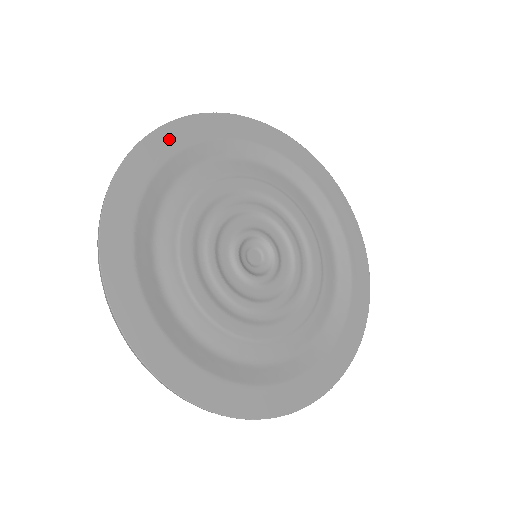
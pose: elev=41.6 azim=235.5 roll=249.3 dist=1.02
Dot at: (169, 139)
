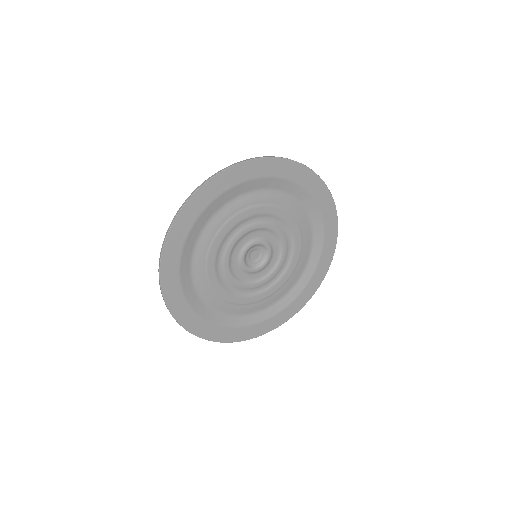
Dot at: (303, 175)
